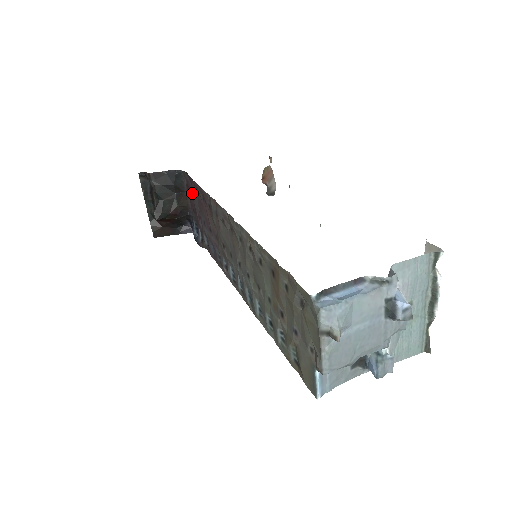
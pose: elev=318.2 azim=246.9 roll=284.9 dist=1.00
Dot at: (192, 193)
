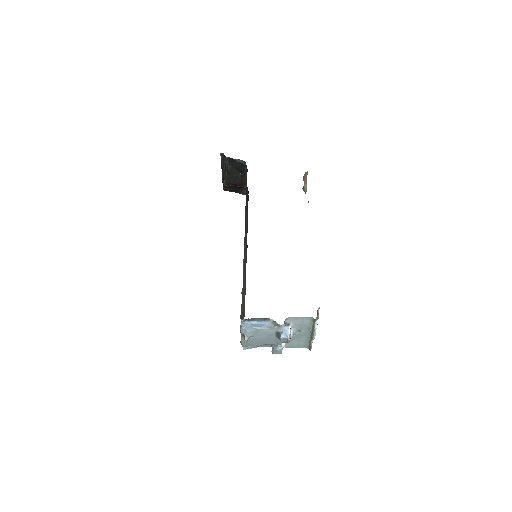
Dot at: occluded
